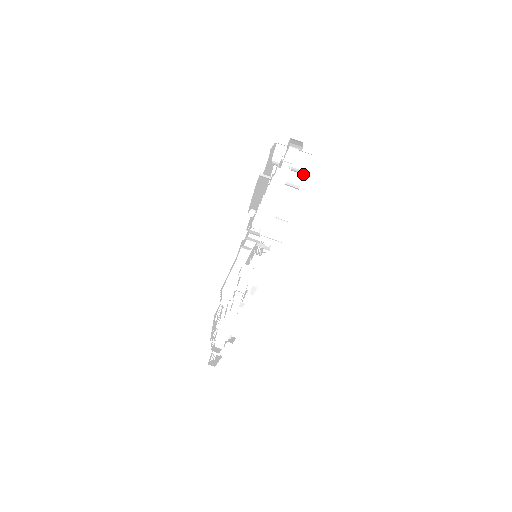
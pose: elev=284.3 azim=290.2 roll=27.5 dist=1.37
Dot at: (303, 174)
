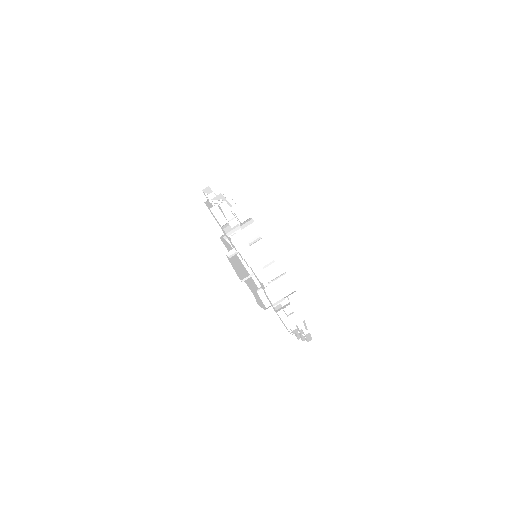
Dot at: occluded
